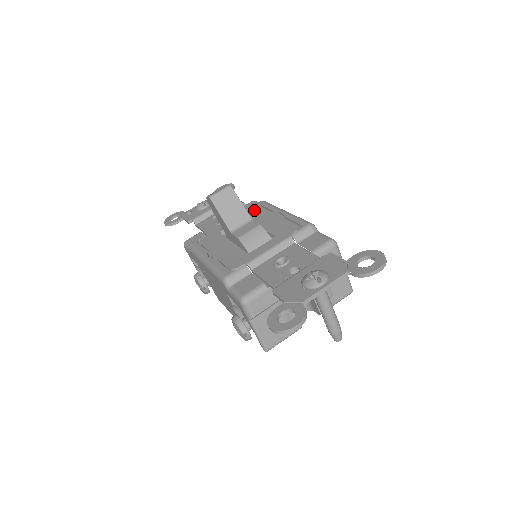
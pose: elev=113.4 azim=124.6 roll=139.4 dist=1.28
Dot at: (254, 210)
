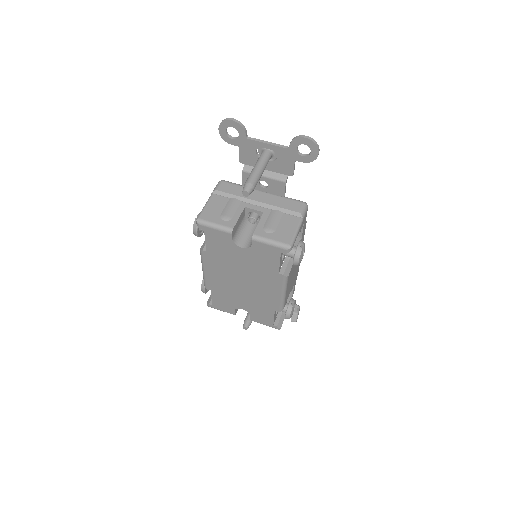
Dot at: occluded
